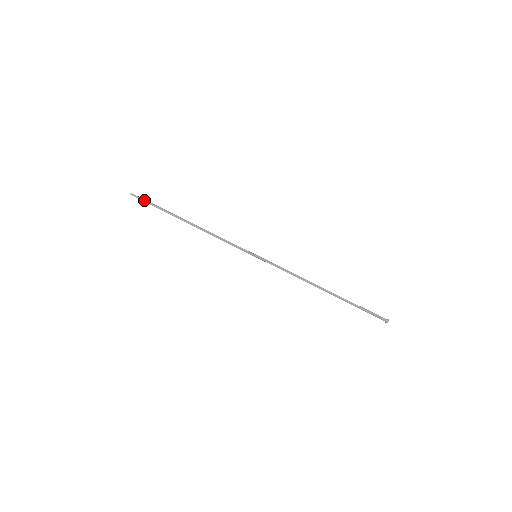
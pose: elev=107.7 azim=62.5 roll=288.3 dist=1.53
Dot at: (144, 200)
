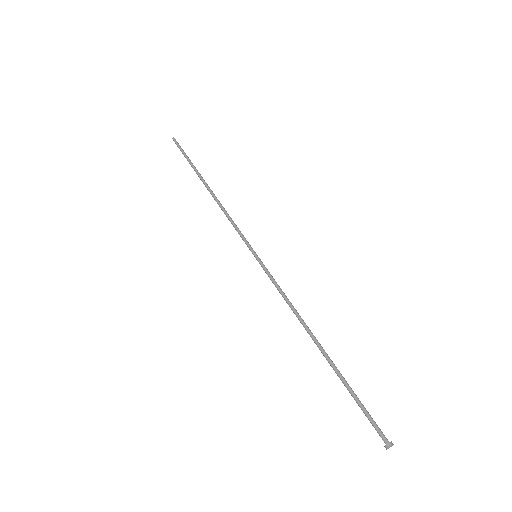
Dot at: (181, 148)
